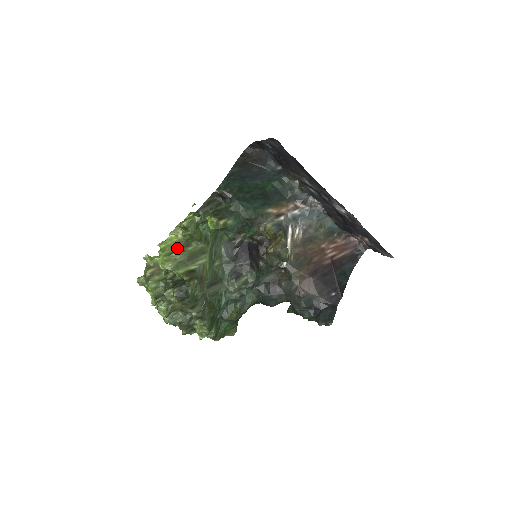
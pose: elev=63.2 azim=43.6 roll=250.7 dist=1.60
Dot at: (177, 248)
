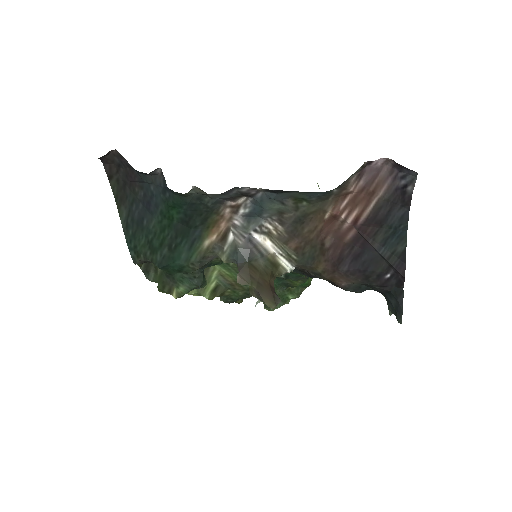
Dot at: occluded
